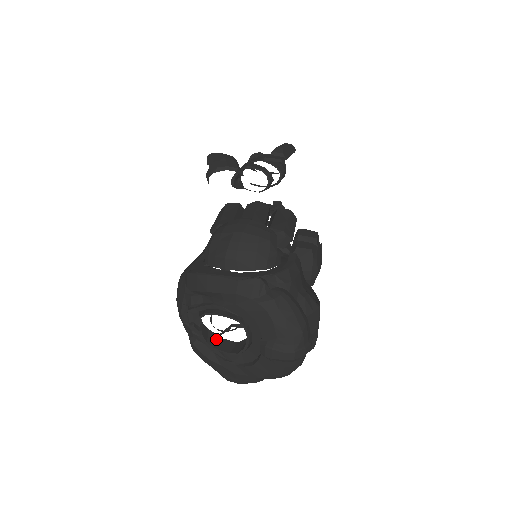
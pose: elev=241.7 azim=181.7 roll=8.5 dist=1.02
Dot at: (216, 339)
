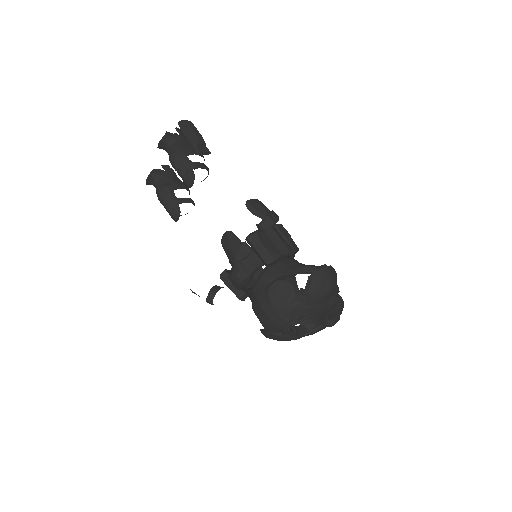
Dot at: (297, 329)
